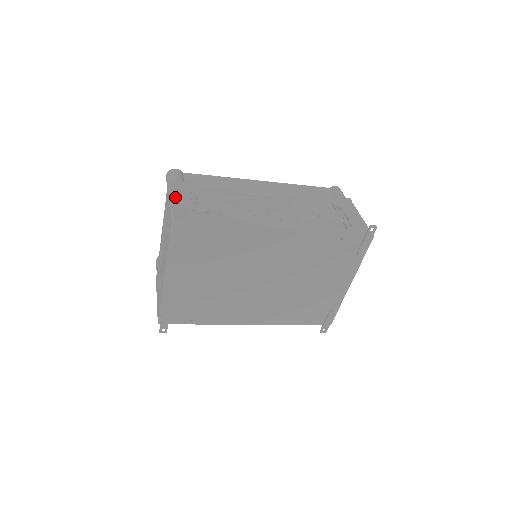
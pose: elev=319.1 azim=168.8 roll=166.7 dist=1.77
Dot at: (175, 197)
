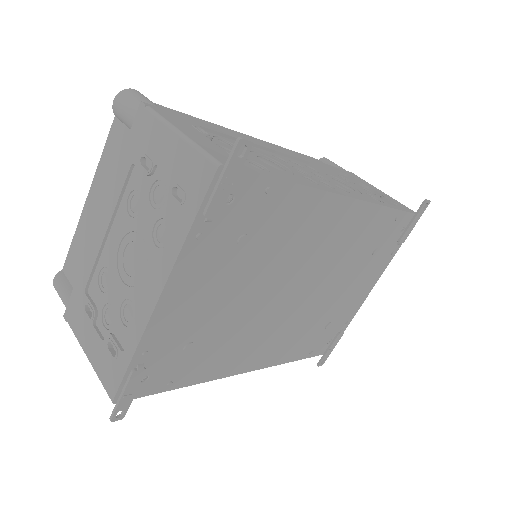
Dot at: (181, 128)
